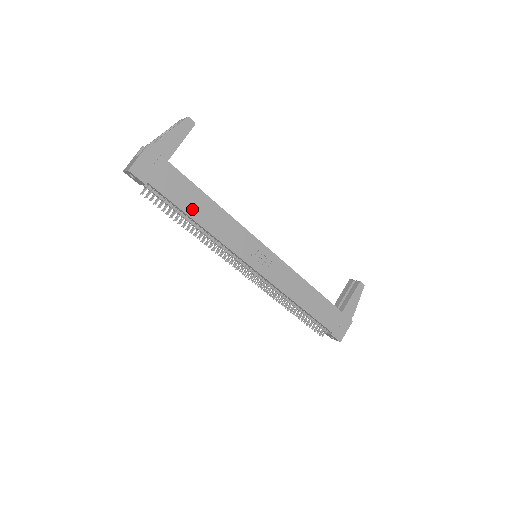
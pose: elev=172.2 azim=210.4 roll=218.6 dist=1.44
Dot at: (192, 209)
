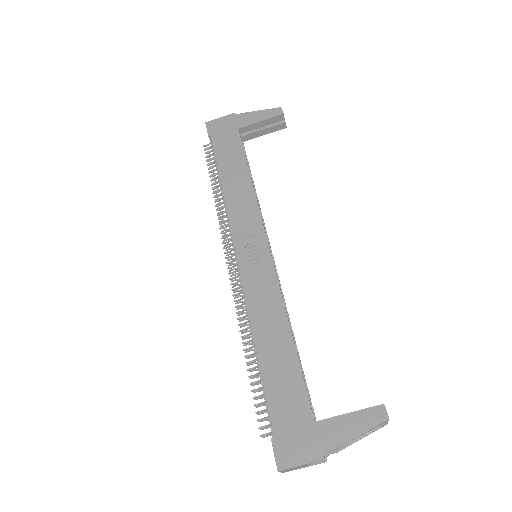
Dot at: (226, 170)
